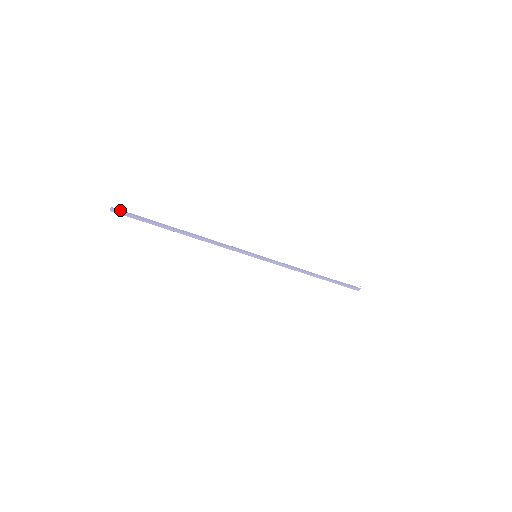
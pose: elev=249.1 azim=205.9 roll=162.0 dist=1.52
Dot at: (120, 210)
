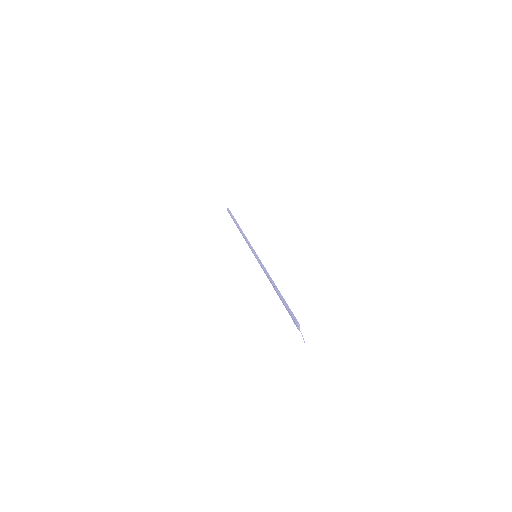
Dot at: occluded
